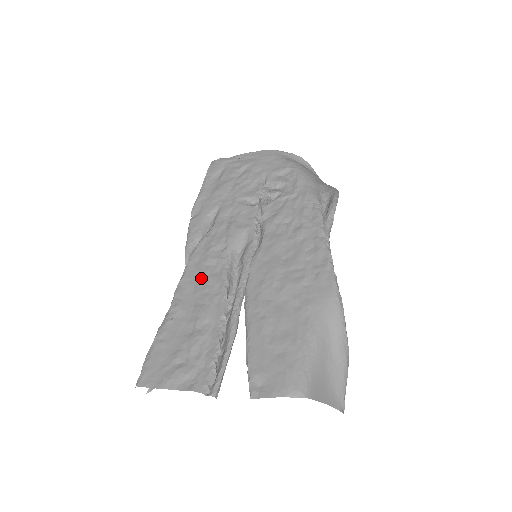
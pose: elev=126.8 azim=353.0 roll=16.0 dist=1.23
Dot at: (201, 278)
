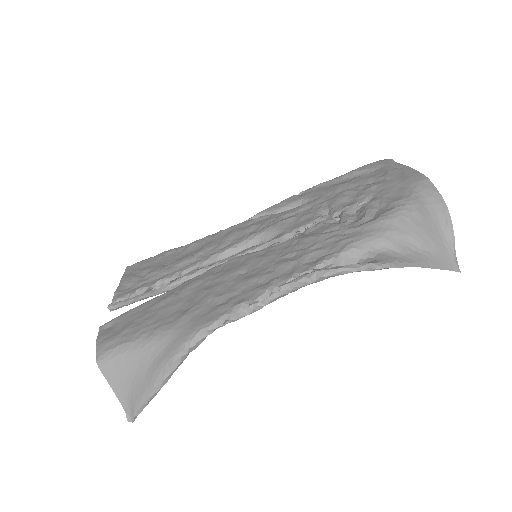
Dot at: (222, 239)
